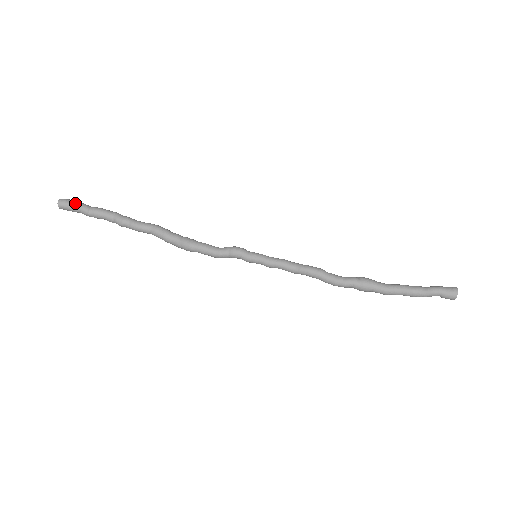
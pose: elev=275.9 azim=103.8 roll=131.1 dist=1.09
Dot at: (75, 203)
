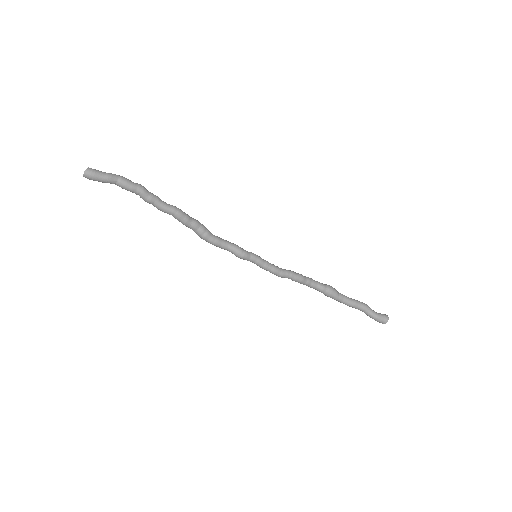
Dot at: (100, 180)
